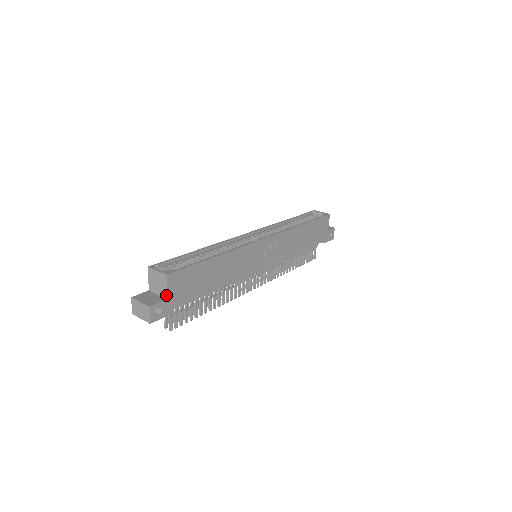
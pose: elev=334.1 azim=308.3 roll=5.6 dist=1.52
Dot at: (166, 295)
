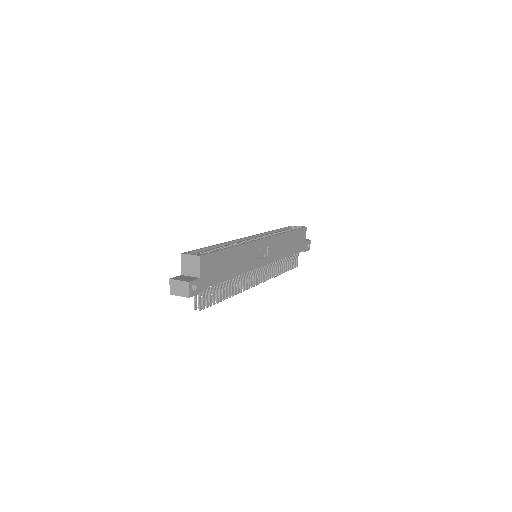
Dot at: (199, 274)
